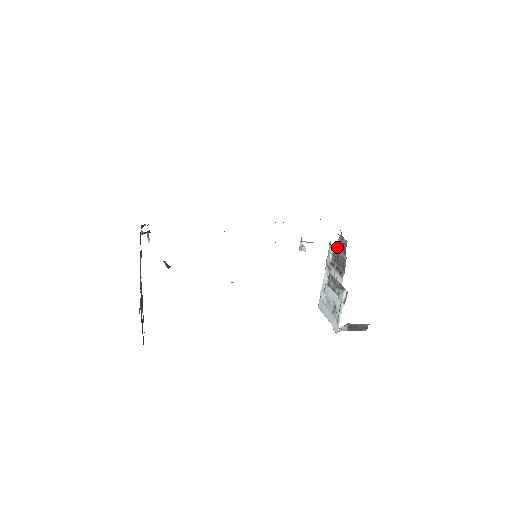
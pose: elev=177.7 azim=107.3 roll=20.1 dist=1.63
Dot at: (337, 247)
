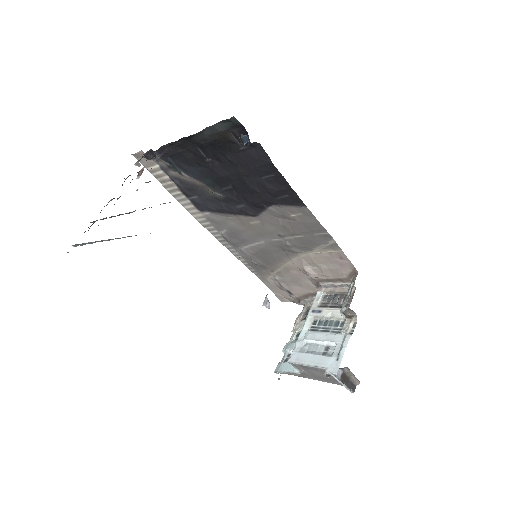
Dot at: (299, 319)
